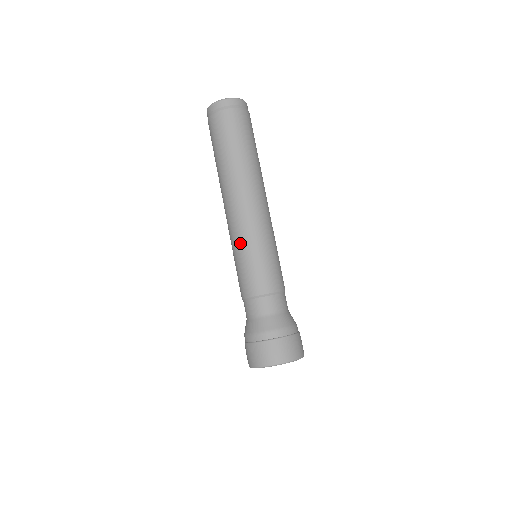
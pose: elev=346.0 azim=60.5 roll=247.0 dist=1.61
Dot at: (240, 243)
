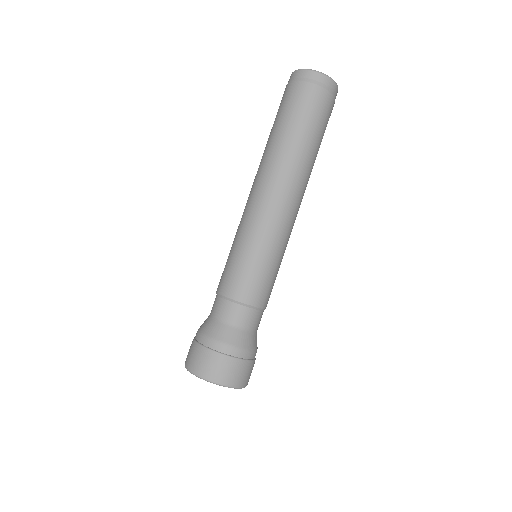
Dot at: (257, 237)
